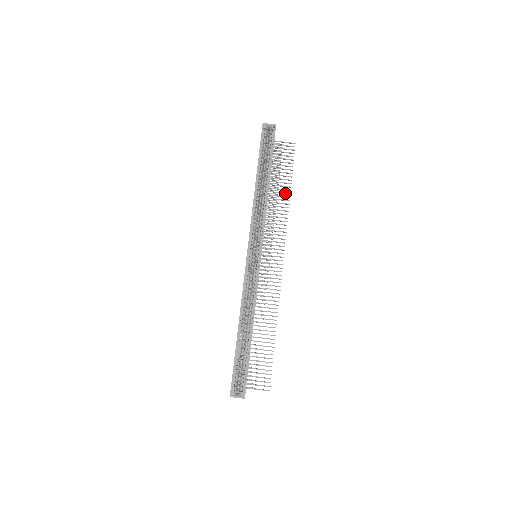
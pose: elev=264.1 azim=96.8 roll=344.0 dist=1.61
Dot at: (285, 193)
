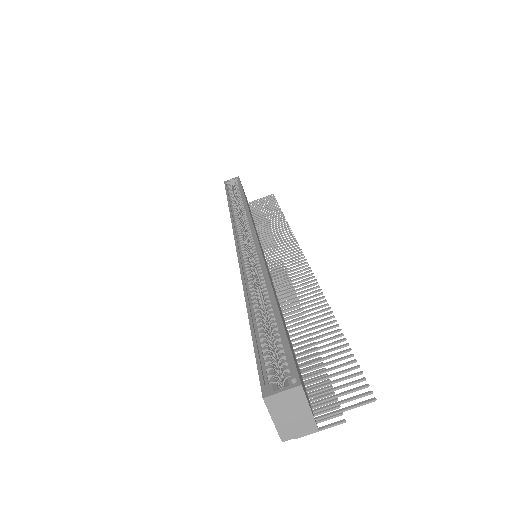
Dot at: (277, 218)
